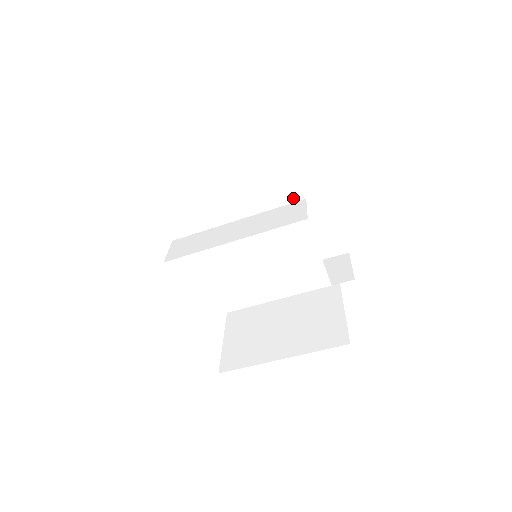
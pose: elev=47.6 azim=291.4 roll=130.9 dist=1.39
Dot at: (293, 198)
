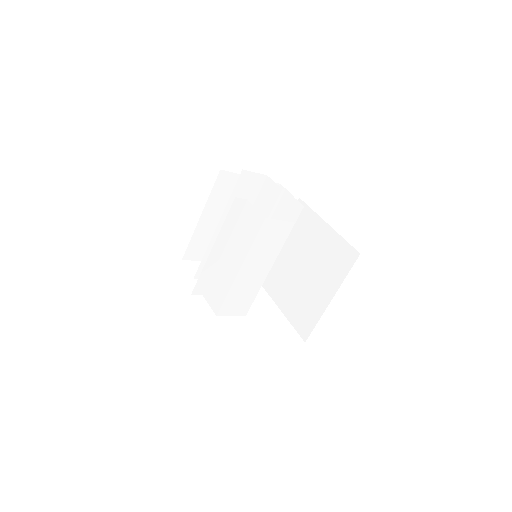
Dot at: (306, 225)
